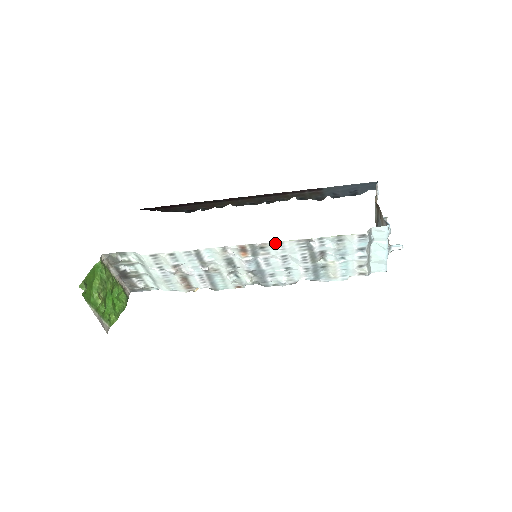
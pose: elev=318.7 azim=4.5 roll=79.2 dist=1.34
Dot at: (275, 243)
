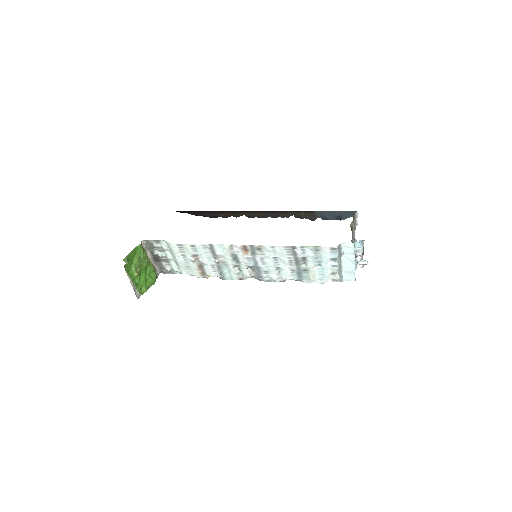
Dot at: (269, 246)
